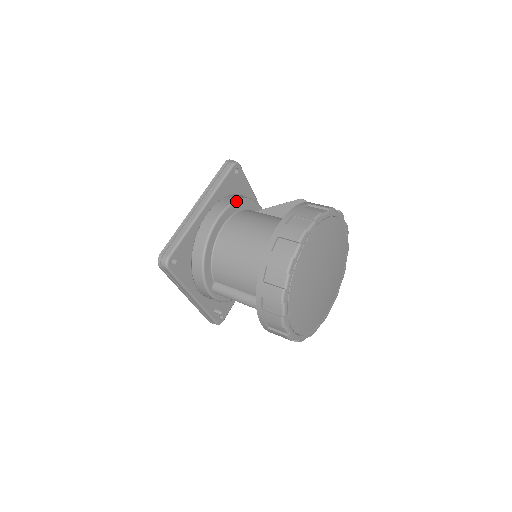
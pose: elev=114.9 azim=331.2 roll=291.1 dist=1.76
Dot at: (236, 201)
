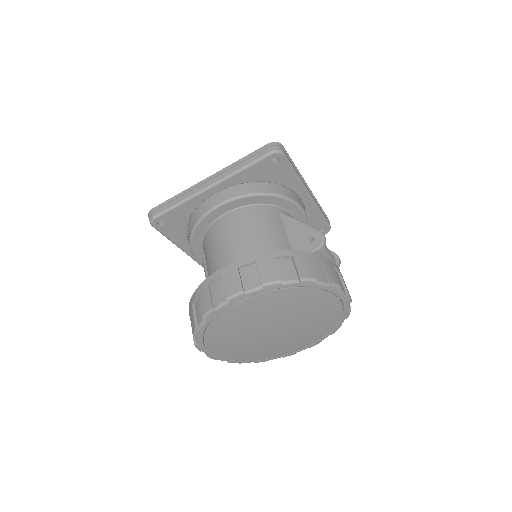
Dot at: (254, 194)
